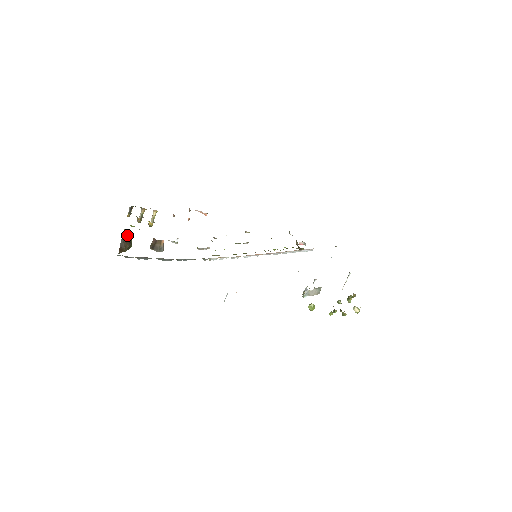
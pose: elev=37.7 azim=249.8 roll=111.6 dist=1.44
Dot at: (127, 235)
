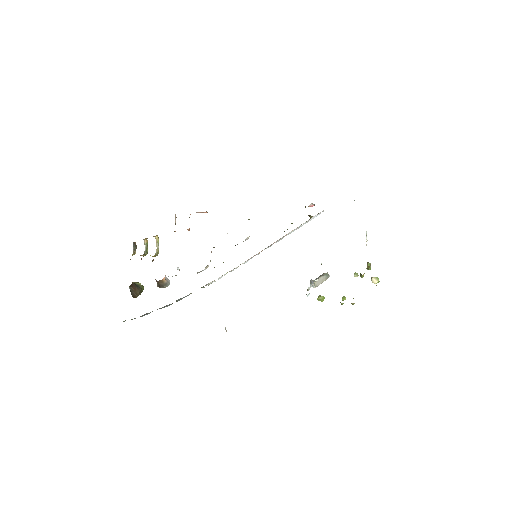
Dot at: (133, 285)
